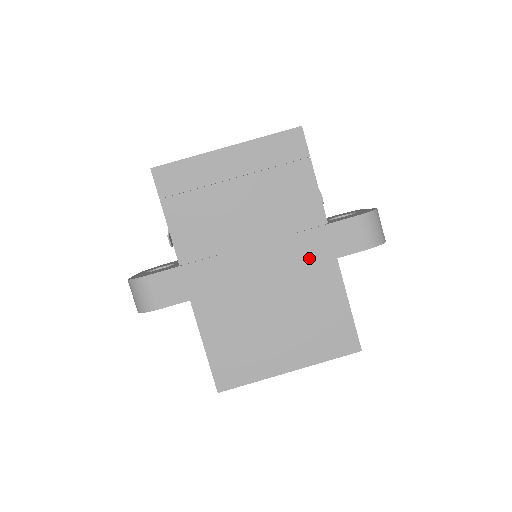
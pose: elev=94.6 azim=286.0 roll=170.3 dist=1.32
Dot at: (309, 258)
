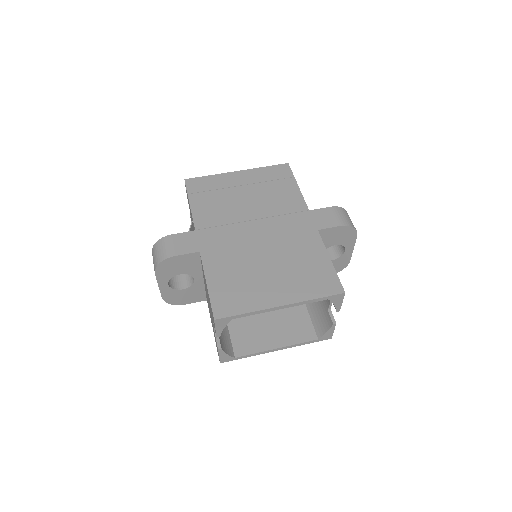
Dot at: (296, 229)
